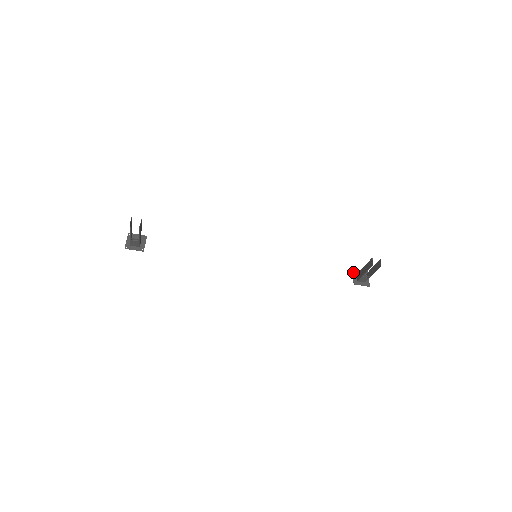
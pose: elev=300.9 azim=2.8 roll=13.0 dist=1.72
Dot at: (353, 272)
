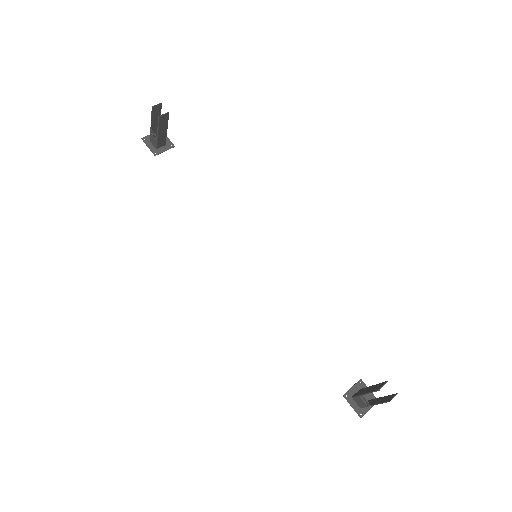
Dot at: (358, 382)
